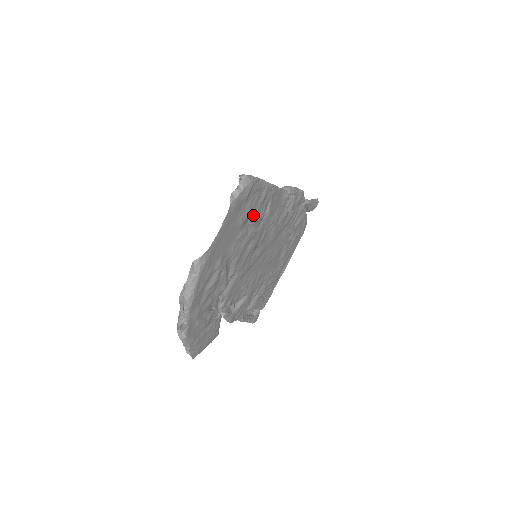
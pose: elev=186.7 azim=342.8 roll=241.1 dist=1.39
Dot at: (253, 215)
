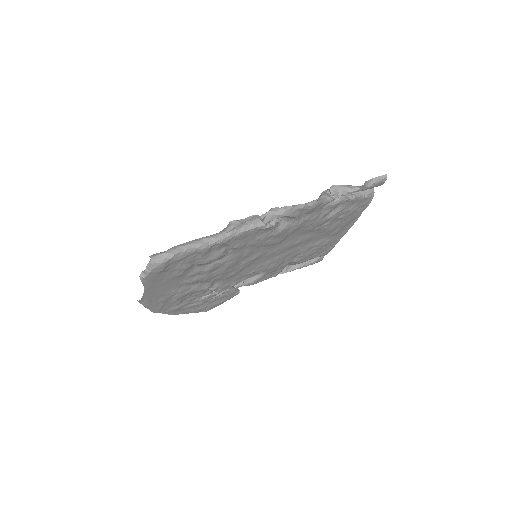
Dot at: (198, 263)
